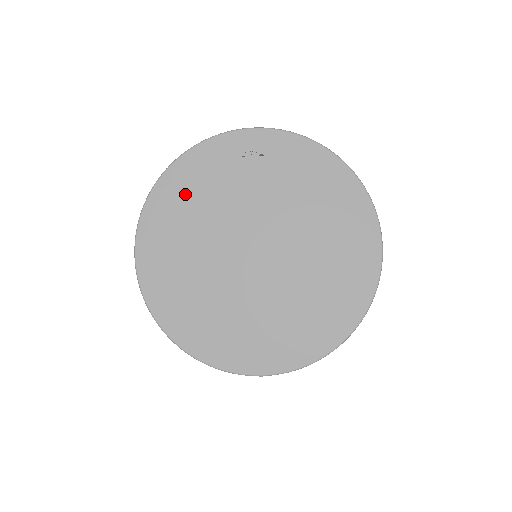
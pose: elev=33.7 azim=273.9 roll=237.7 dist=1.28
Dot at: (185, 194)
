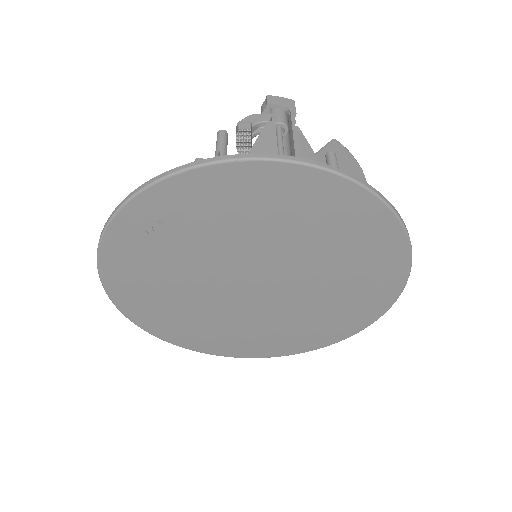
Dot at: (145, 295)
